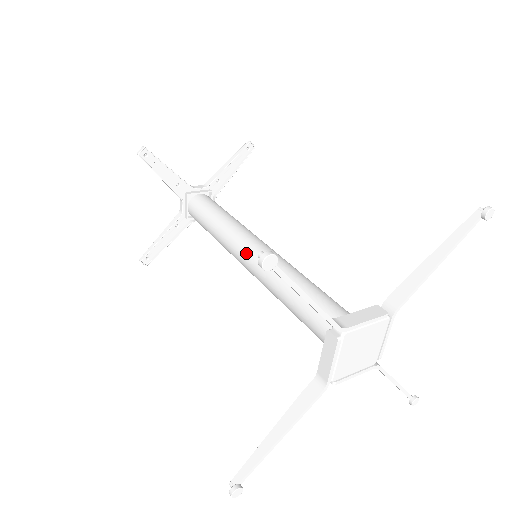
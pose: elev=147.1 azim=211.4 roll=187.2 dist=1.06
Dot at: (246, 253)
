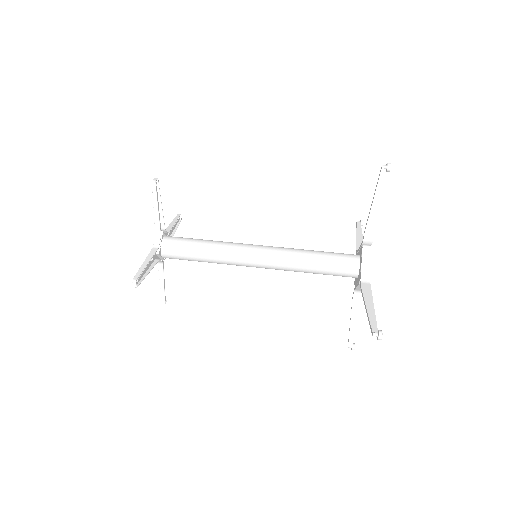
Dot at: (258, 248)
